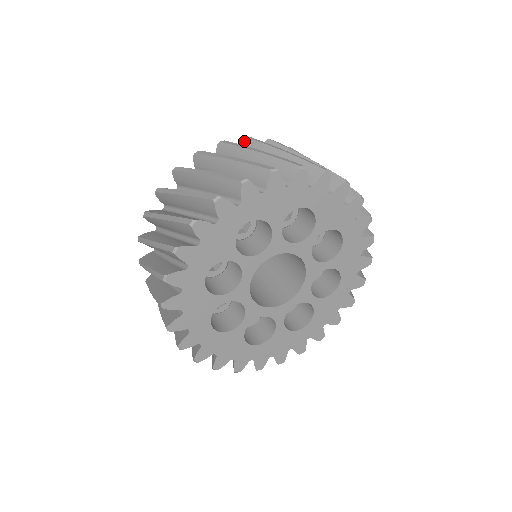
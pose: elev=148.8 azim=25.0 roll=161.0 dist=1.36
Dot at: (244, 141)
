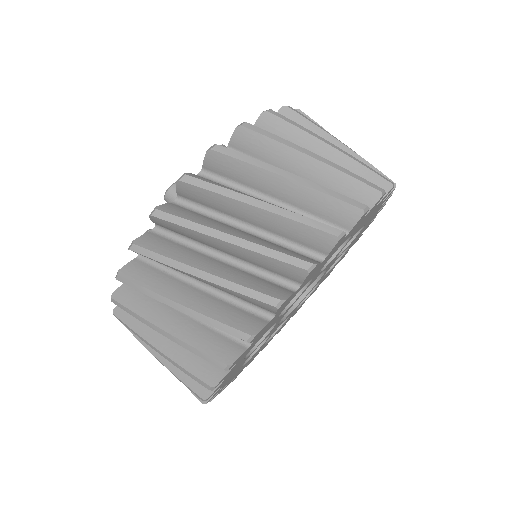
Dot at: occluded
